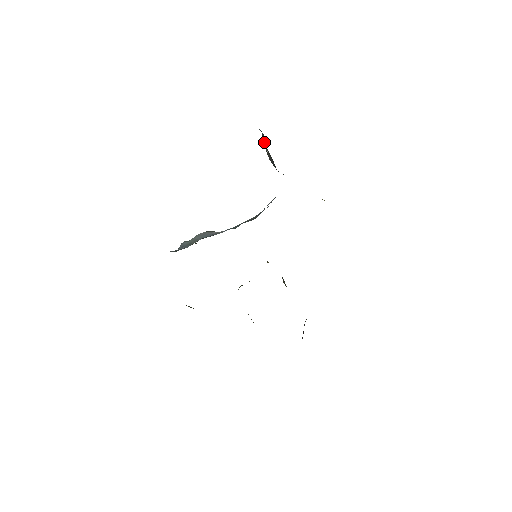
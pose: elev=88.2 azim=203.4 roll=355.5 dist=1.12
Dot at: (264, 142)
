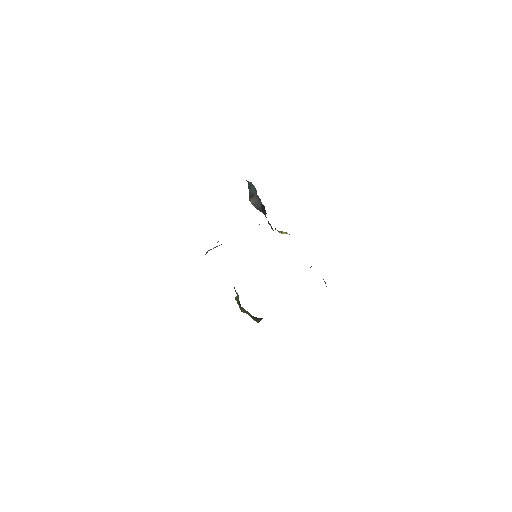
Dot at: (249, 196)
